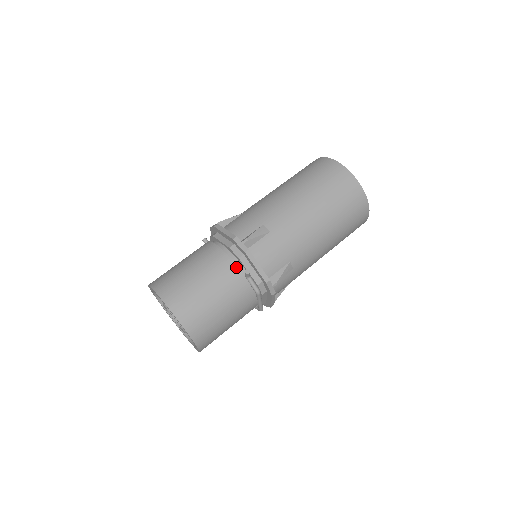
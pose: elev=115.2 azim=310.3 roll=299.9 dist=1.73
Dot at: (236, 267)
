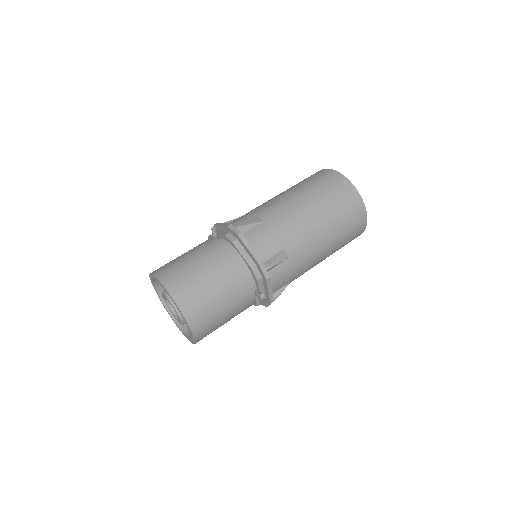
Dot at: (252, 287)
